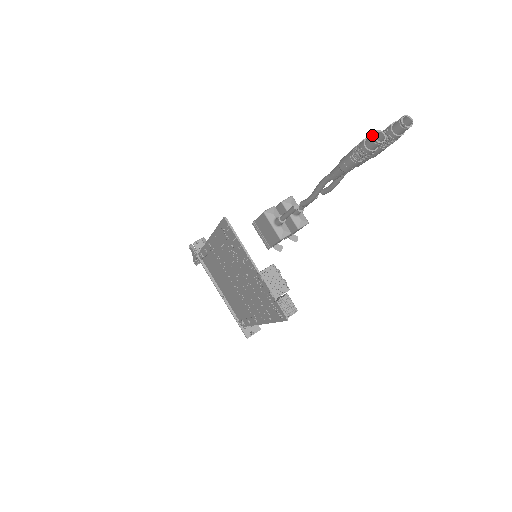
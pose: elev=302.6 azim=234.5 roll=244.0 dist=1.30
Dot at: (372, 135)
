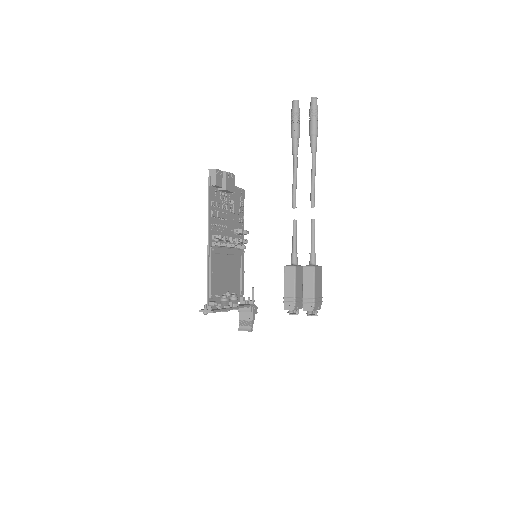
Dot at: occluded
